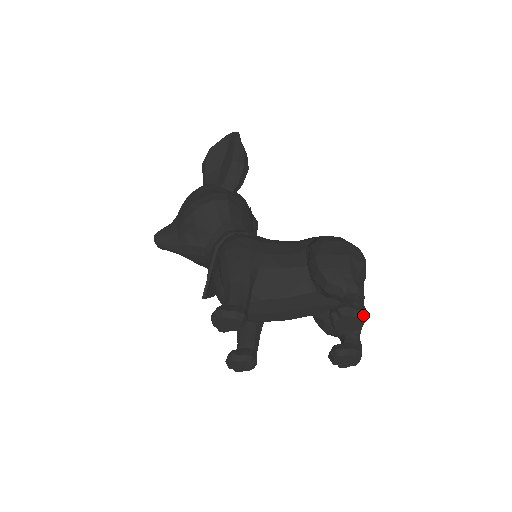
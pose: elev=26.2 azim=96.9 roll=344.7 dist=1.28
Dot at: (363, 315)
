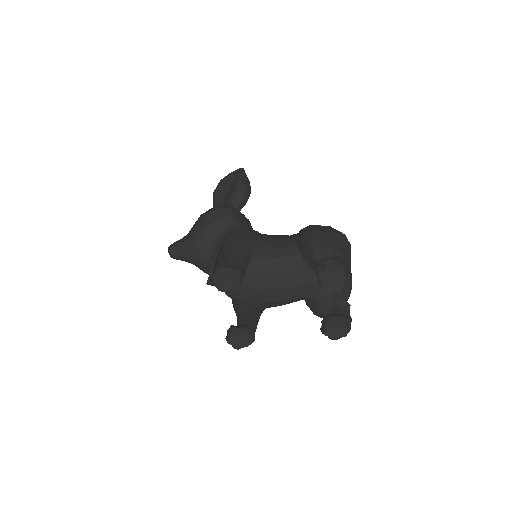
Dot at: (345, 267)
